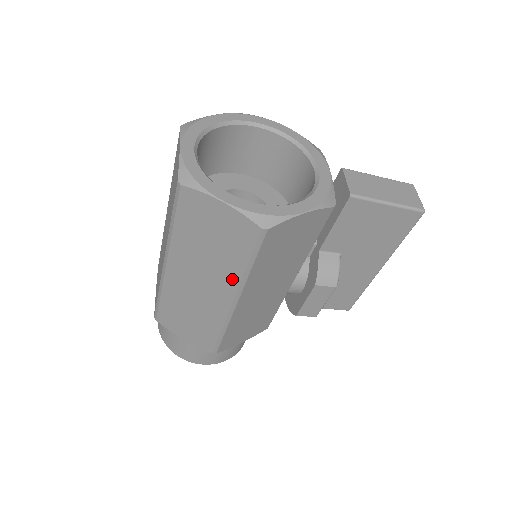
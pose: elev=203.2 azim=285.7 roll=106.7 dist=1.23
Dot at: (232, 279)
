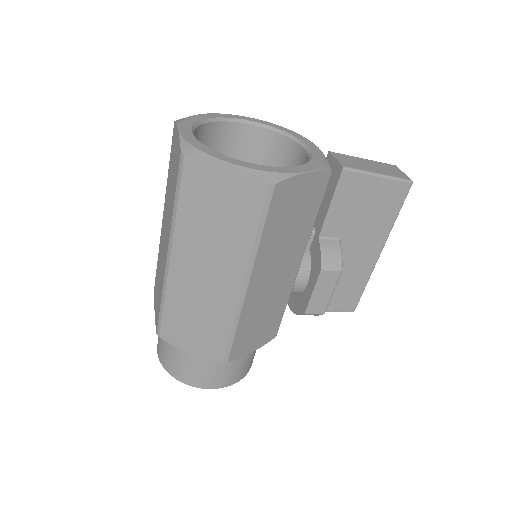
Dot at: (241, 255)
